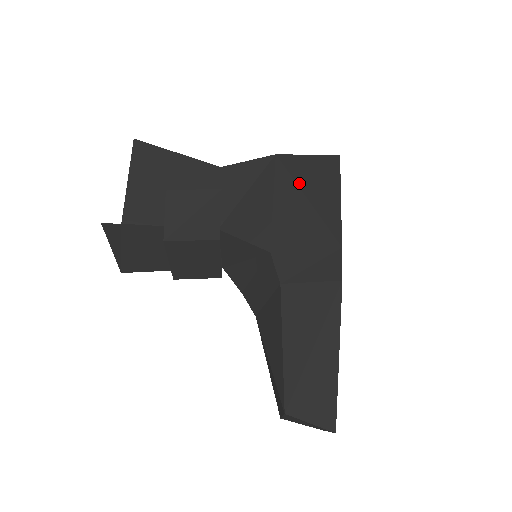
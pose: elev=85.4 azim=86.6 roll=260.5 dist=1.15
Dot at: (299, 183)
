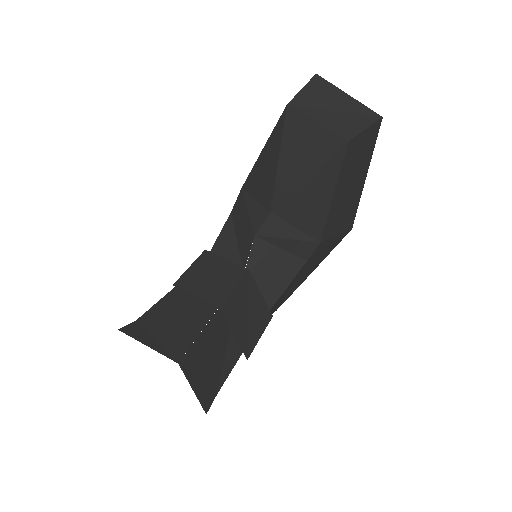
Dot at: occluded
